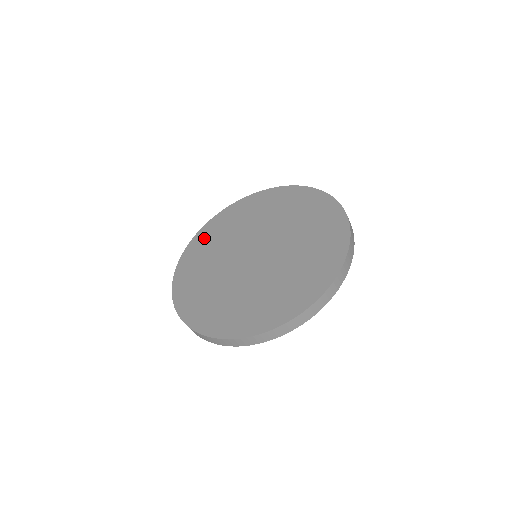
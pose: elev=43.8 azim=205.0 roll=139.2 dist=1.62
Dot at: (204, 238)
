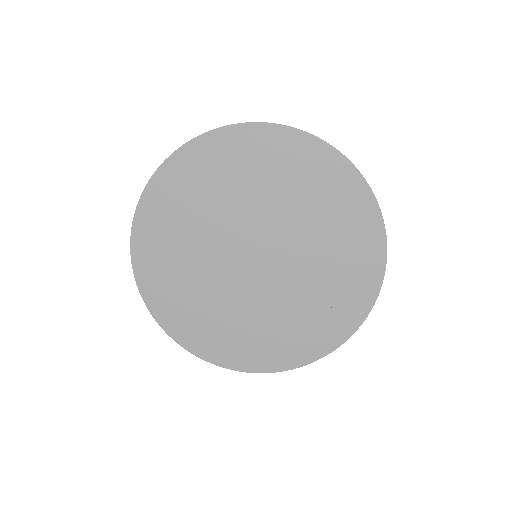
Dot at: (160, 290)
